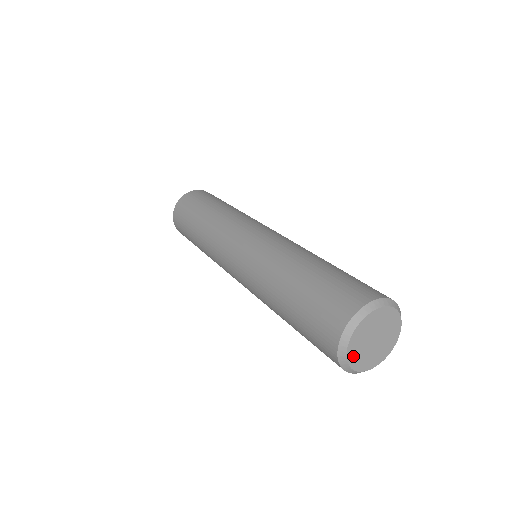
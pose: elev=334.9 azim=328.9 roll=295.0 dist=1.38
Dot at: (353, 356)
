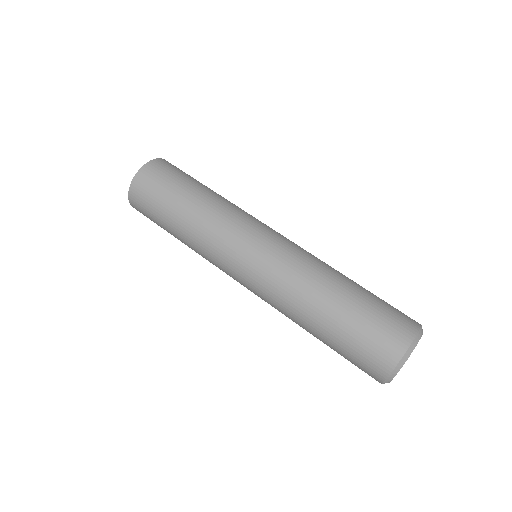
Dot at: (400, 368)
